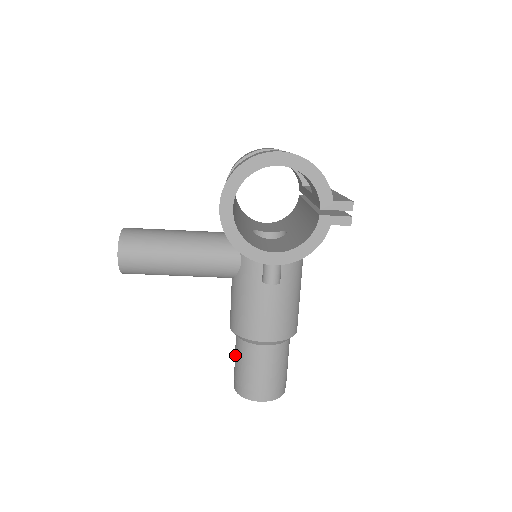
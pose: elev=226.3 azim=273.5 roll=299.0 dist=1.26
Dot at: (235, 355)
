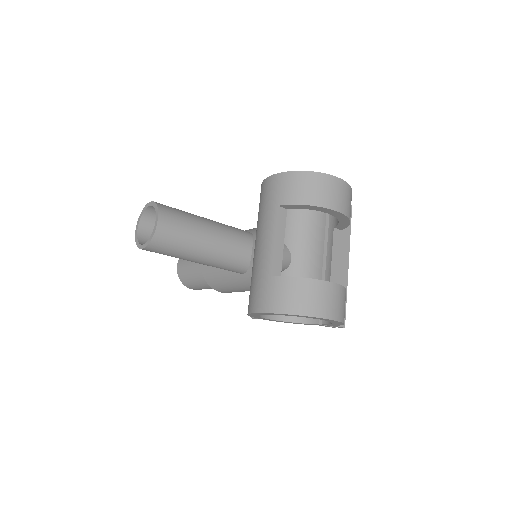
Dot at: (192, 266)
